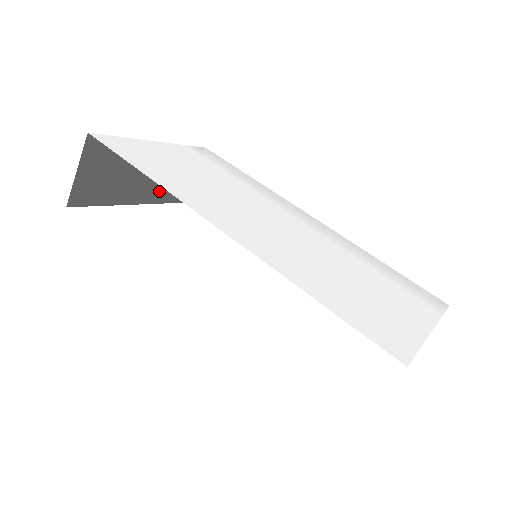
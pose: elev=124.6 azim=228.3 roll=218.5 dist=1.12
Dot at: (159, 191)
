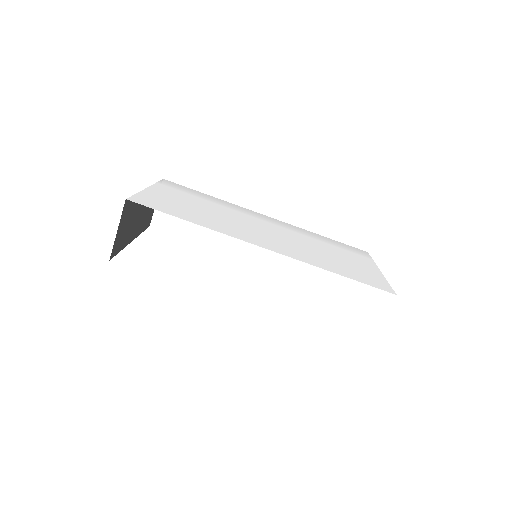
Dot at: (142, 224)
